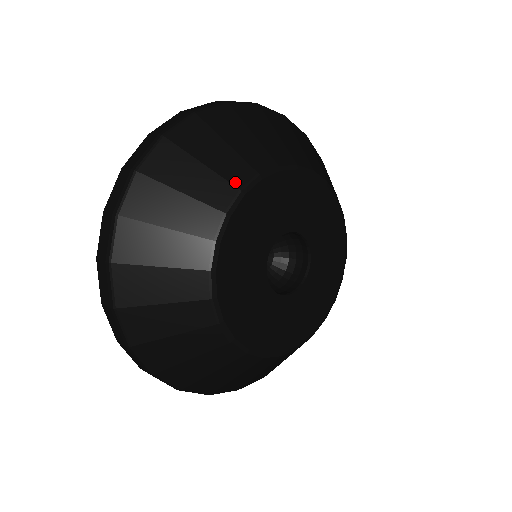
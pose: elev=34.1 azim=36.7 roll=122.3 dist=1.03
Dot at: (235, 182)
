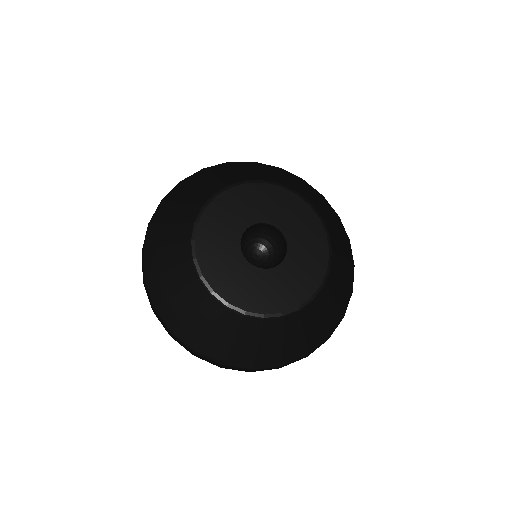
Dot at: (199, 204)
